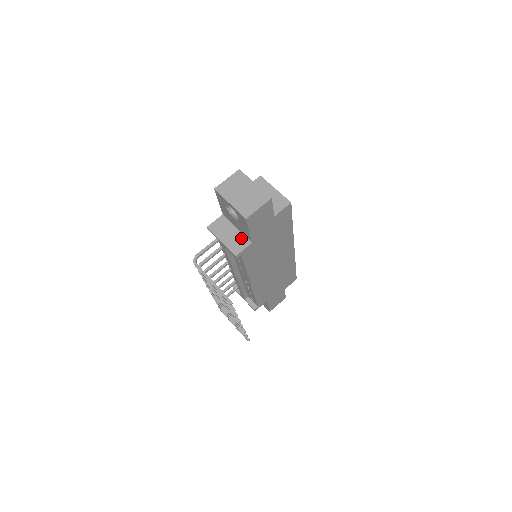
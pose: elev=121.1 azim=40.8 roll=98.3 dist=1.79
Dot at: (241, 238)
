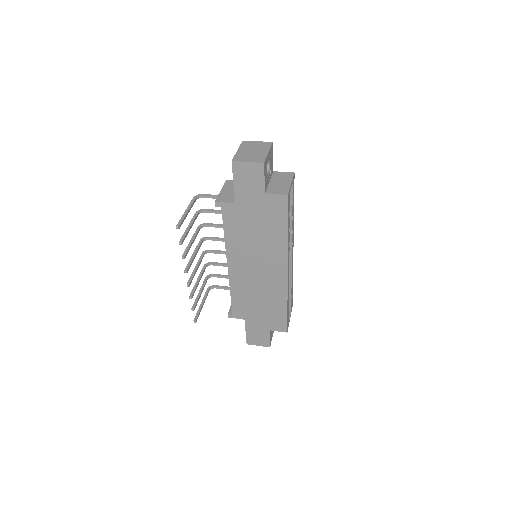
Dot at: occluded
